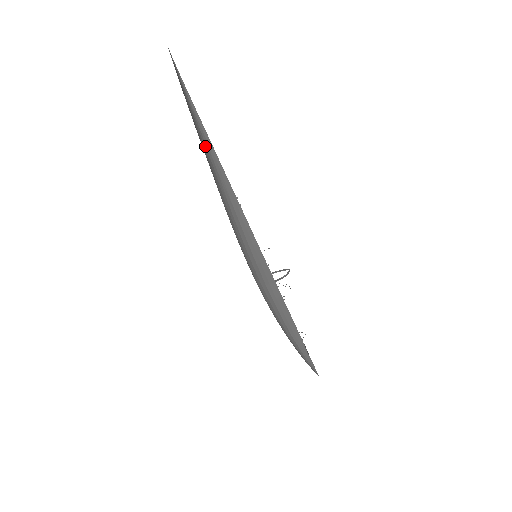
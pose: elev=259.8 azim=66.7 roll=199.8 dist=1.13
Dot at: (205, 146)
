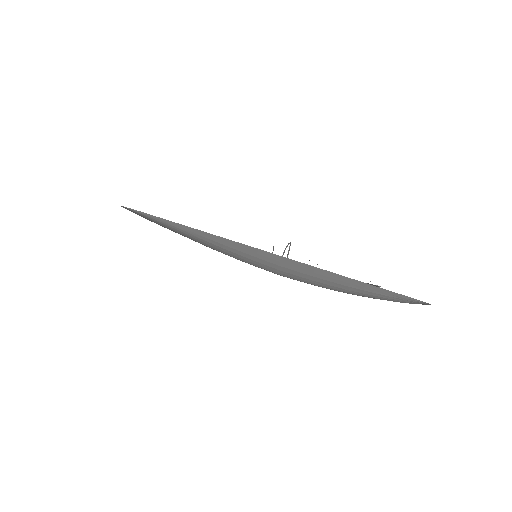
Dot at: (166, 225)
